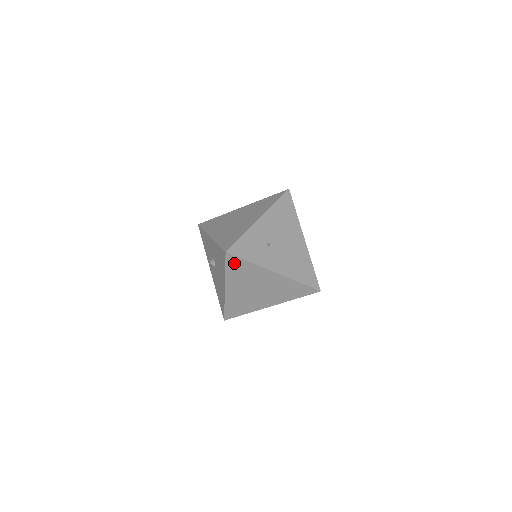
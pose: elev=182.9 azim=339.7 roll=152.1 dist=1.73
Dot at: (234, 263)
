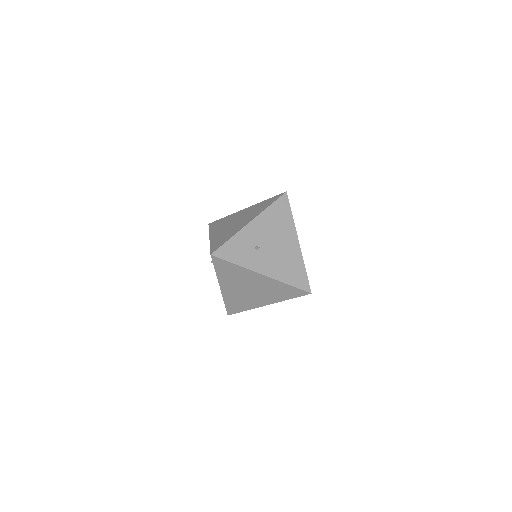
Dot at: (221, 265)
